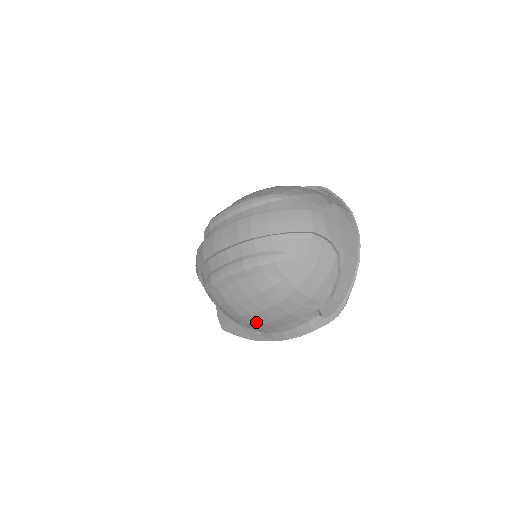
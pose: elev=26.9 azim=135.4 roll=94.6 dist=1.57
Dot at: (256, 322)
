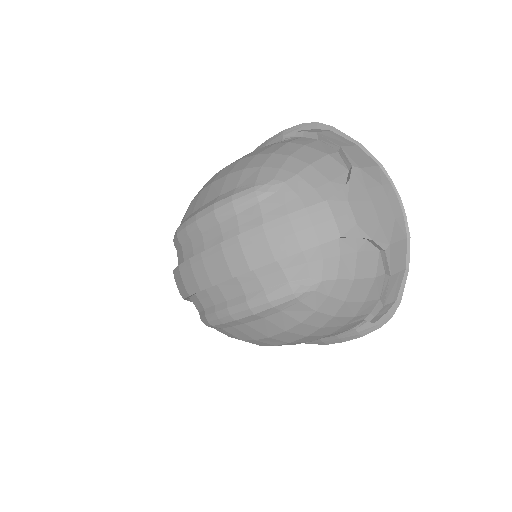
Dot at: occluded
